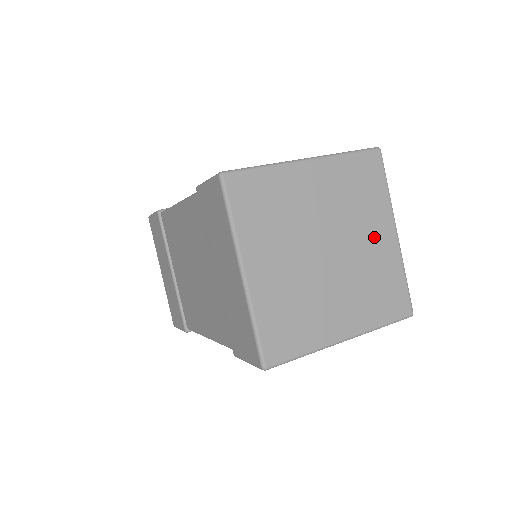
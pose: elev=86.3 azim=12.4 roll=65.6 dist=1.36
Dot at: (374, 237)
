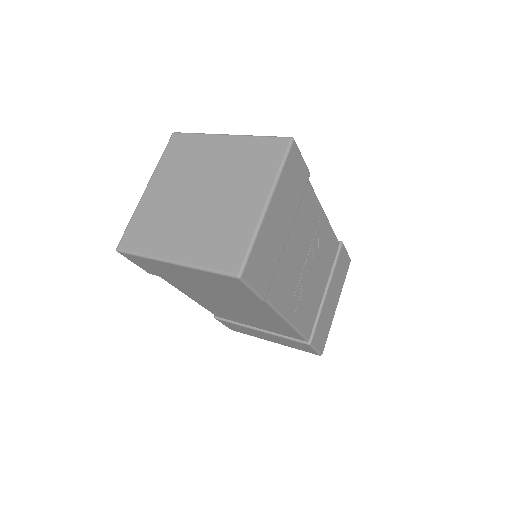
Dot at: (244, 199)
